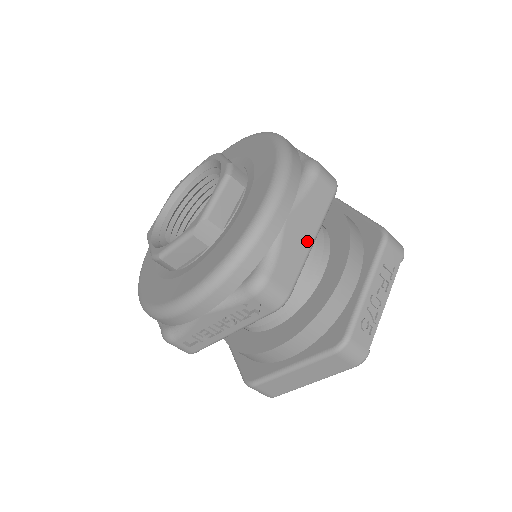
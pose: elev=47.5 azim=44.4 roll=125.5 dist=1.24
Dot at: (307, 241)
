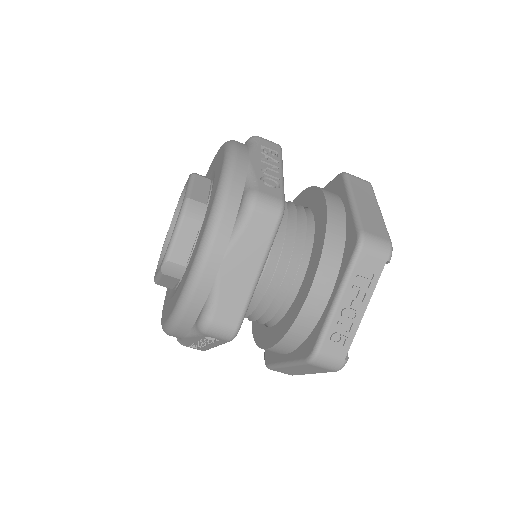
Dot at: (249, 278)
